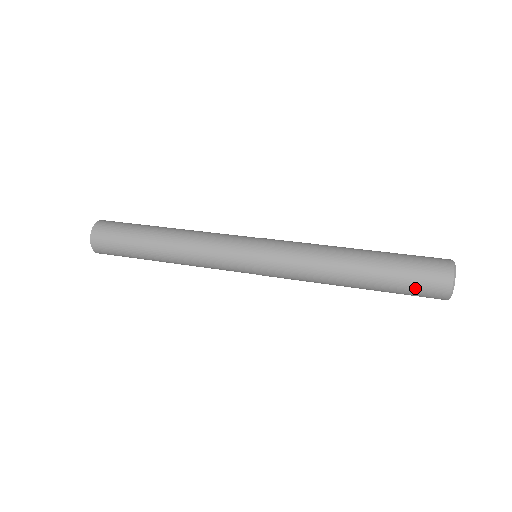
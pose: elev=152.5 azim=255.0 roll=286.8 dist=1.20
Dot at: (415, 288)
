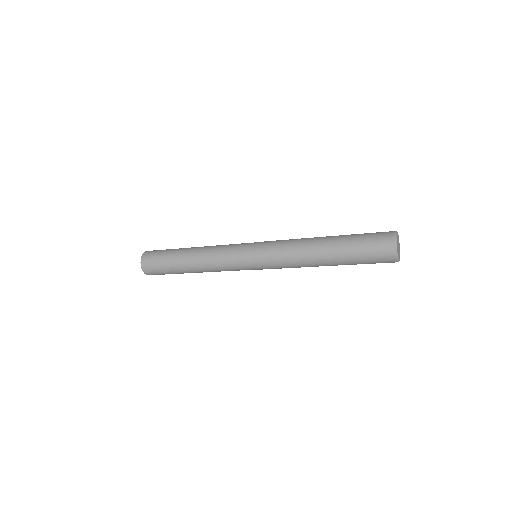
Dot at: (368, 244)
